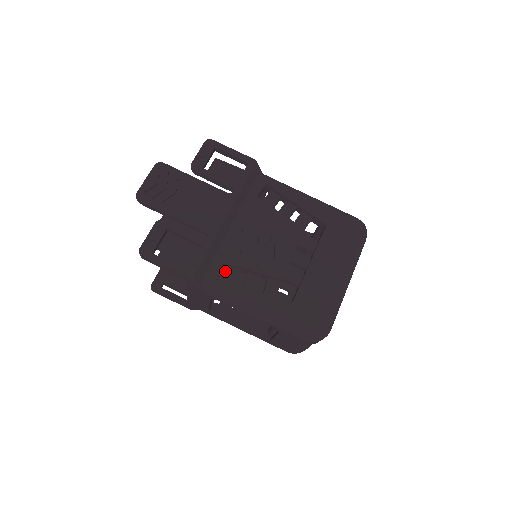
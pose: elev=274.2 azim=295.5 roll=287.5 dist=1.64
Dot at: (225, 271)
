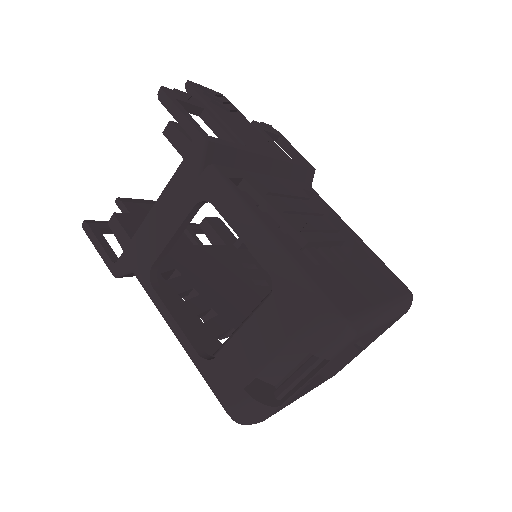
Dot at: (195, 265)
